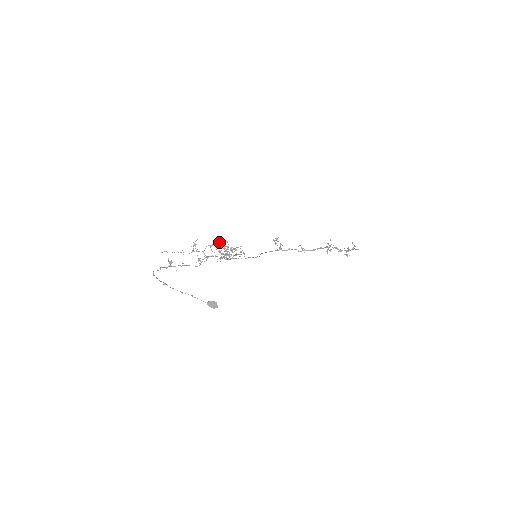
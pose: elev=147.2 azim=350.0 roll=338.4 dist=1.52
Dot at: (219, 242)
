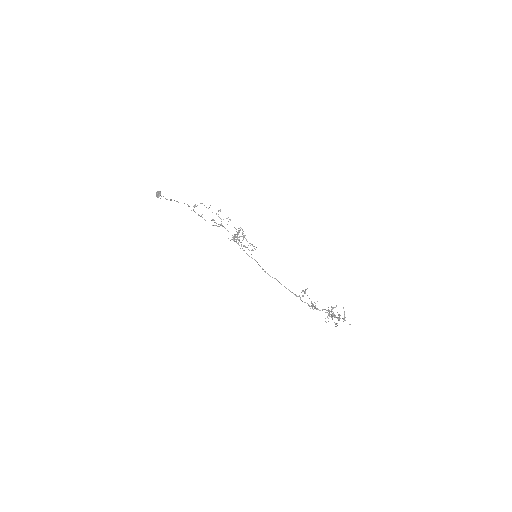
Dot at: occluded
